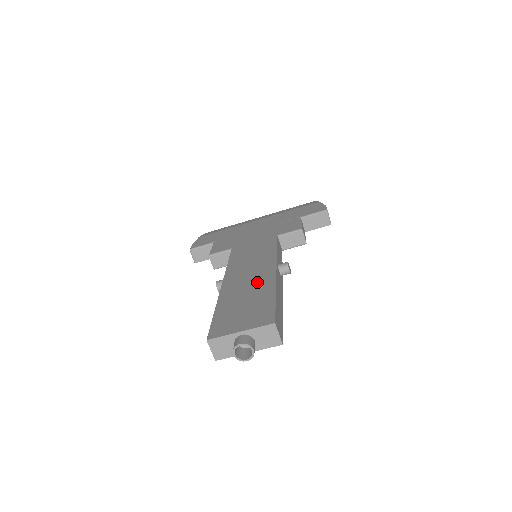
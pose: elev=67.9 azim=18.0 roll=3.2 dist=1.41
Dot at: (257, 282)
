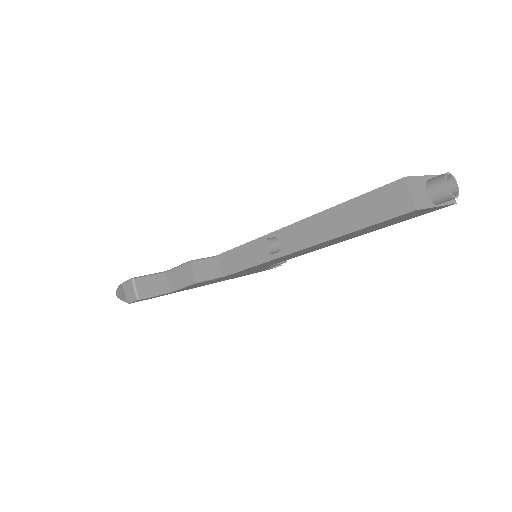
Dot at: occluded
